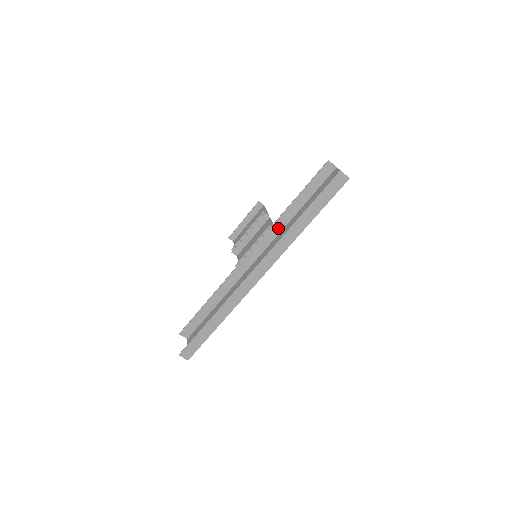
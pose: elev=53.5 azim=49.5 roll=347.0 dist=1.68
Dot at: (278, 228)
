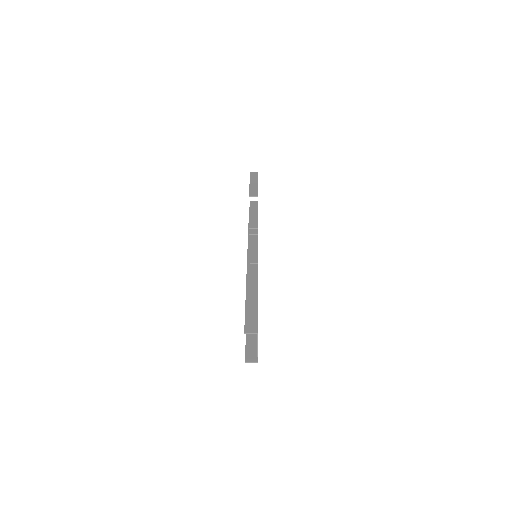
Dot at: (253, 278)
